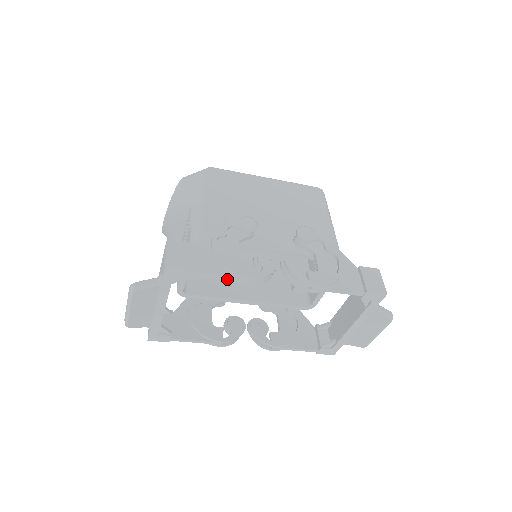
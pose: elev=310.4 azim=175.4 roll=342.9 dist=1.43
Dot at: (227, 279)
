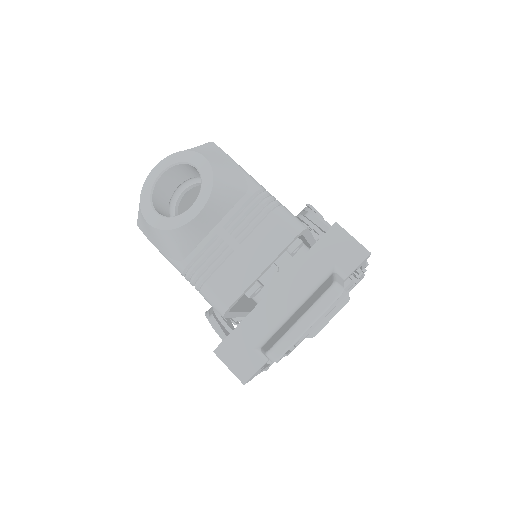
Dot at: (362, 268)
